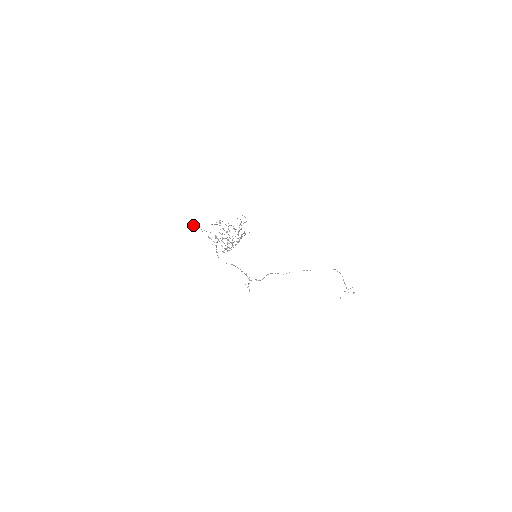
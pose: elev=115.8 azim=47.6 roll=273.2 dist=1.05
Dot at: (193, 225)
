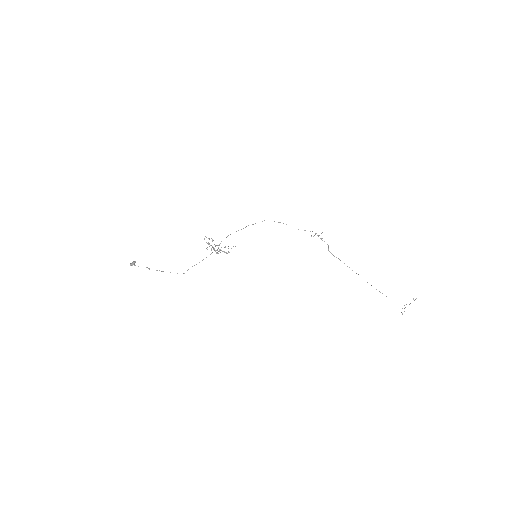
Dot at: (130, 264)
